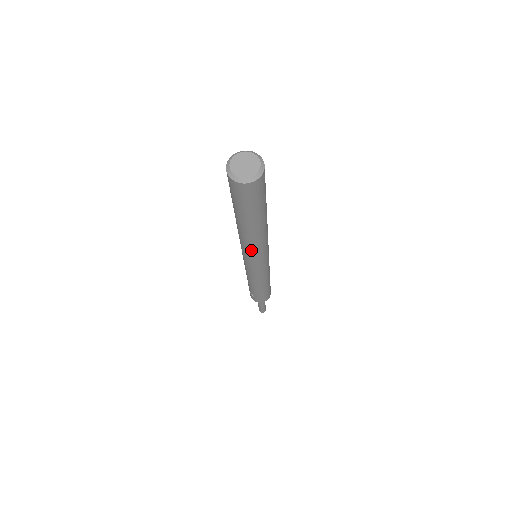
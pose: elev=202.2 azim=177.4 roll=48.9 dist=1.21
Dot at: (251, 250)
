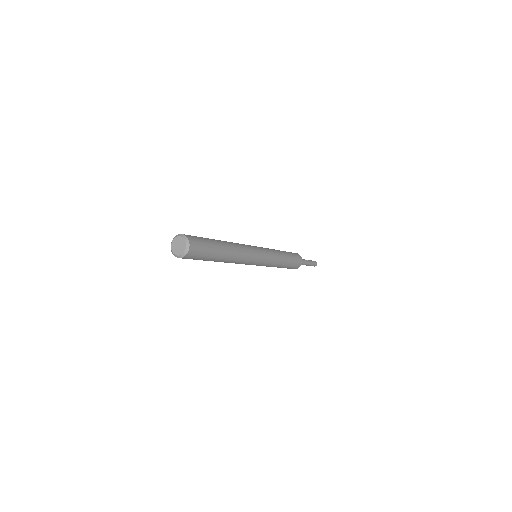
Dot at: occluded
